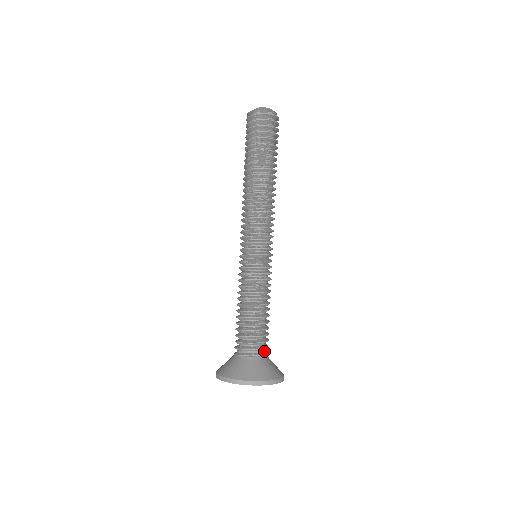
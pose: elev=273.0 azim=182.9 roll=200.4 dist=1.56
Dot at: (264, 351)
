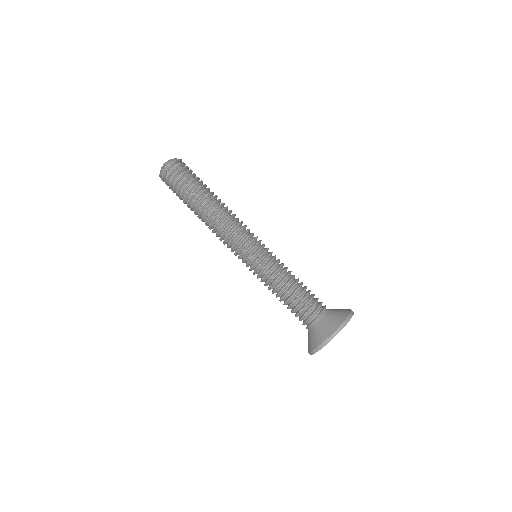
Dot at: (320, 311)
